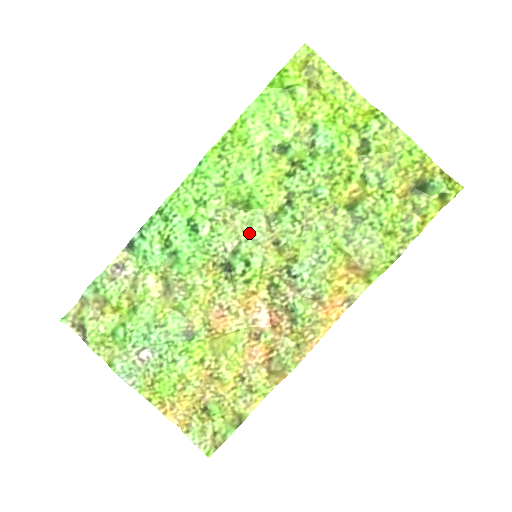
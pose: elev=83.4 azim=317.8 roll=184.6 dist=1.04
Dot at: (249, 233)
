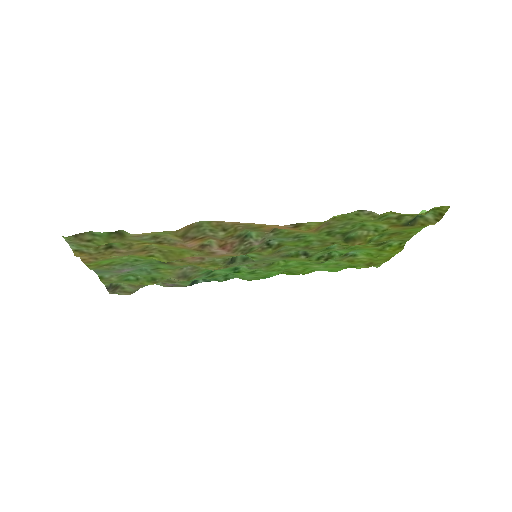
Dot at: (265, 261)
